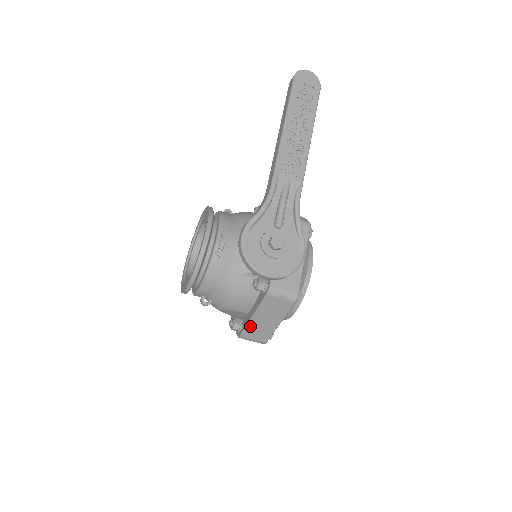
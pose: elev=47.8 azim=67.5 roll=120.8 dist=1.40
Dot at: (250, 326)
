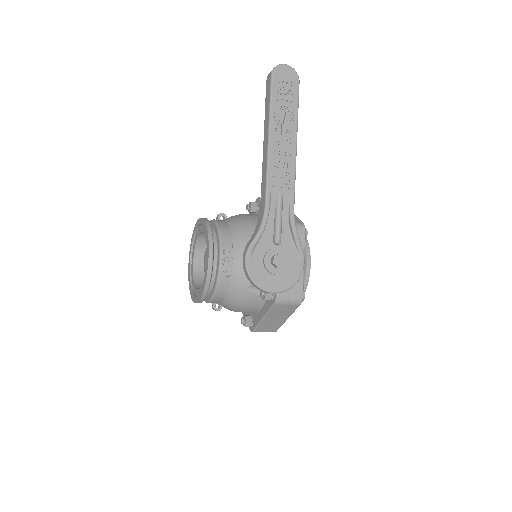
Dot at: (261, 324)
